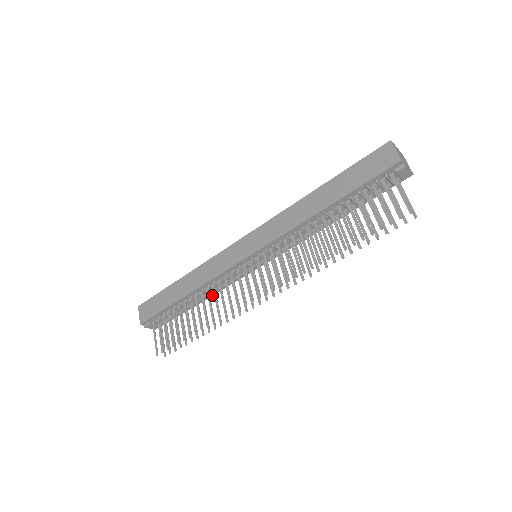
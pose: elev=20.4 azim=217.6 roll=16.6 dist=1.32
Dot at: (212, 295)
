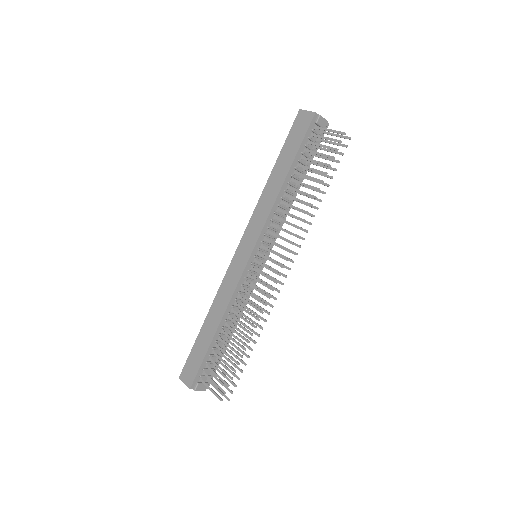
Dot at: occluded
